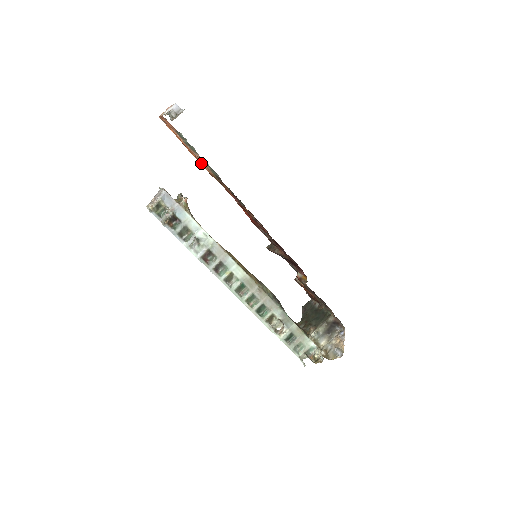
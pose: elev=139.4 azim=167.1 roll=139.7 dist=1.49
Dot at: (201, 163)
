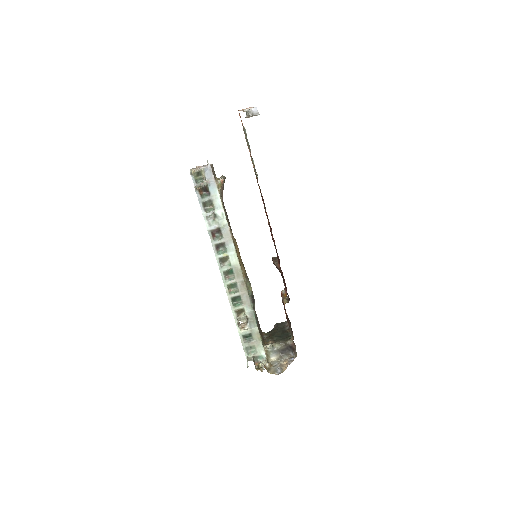
Dot at: occluded
